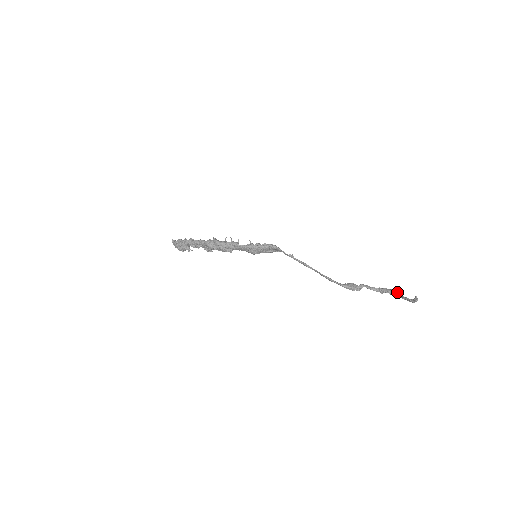
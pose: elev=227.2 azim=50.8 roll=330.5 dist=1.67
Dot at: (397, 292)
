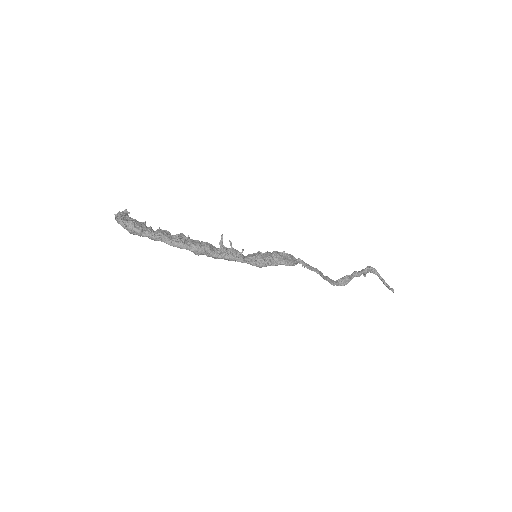
Dot at: (376, 272)
